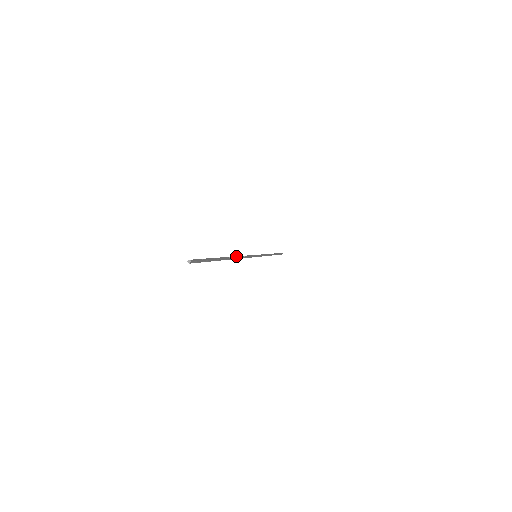
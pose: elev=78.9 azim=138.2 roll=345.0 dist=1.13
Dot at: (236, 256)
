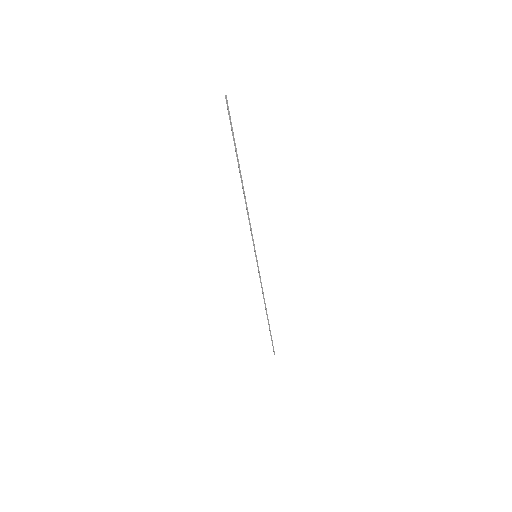
Dot at: occluded
